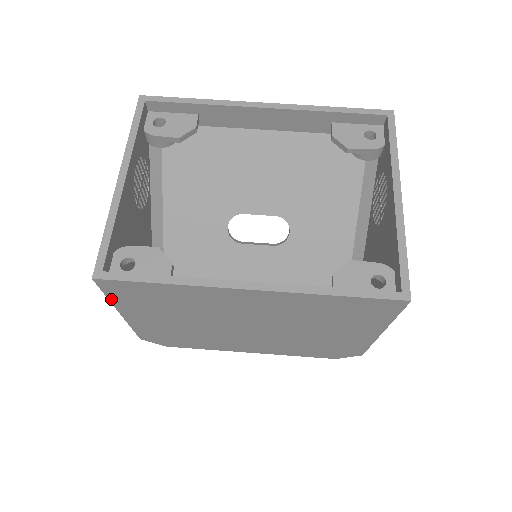
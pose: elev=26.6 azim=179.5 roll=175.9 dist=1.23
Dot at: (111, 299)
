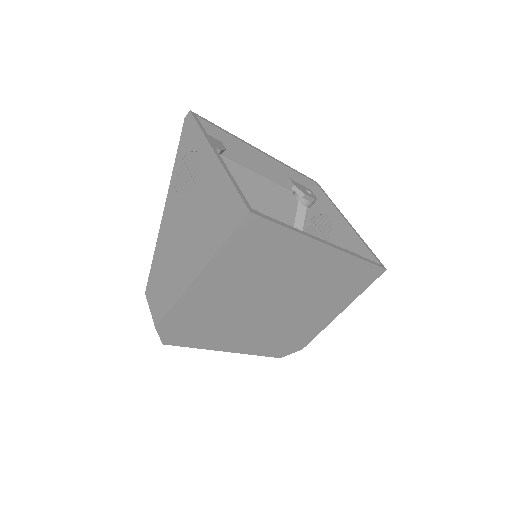
Dot at: (224, 246)
